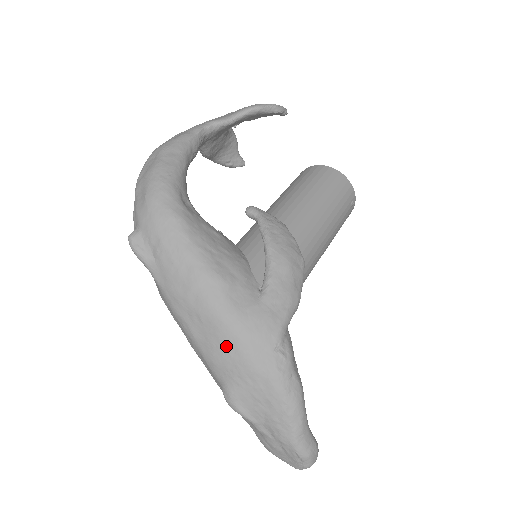
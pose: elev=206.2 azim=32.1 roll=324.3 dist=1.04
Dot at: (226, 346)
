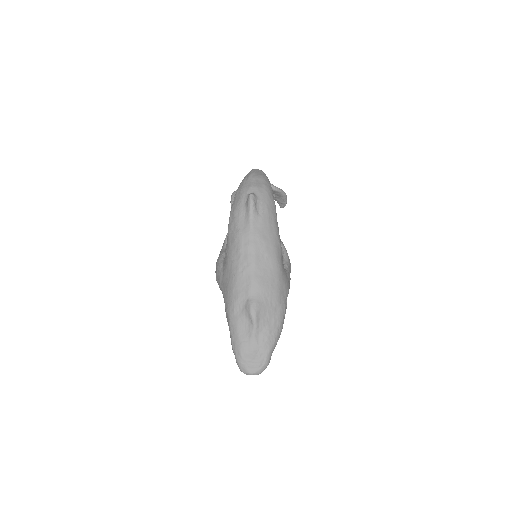
Dot at: (271, 279)
